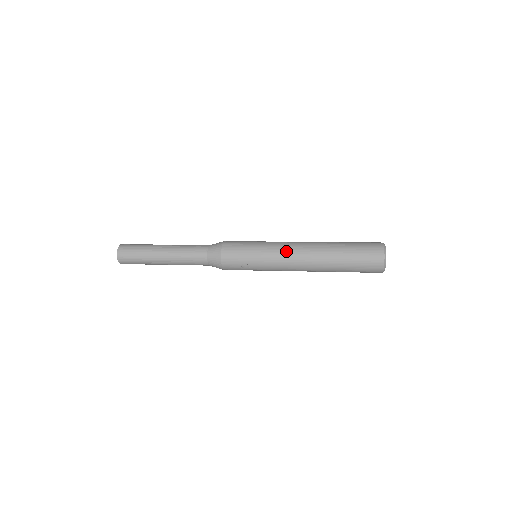
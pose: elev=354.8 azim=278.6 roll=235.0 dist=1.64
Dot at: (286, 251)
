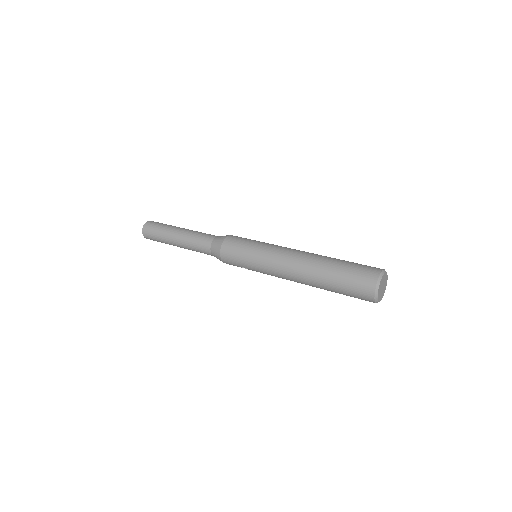
Dot at: (276, 268)
